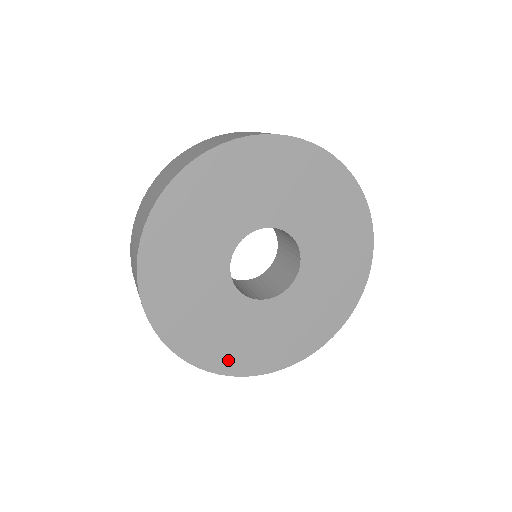
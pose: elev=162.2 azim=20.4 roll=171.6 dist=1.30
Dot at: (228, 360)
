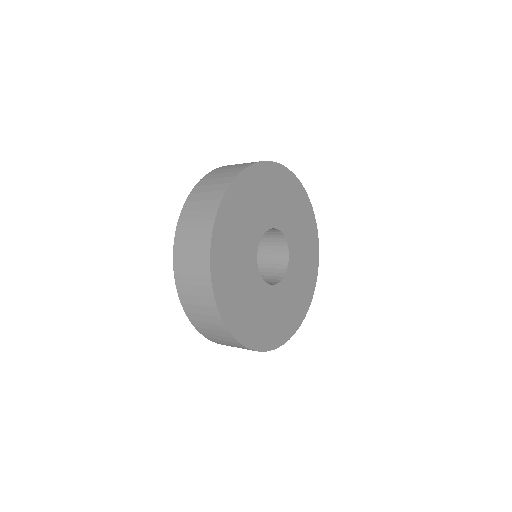
Dot at: (292, 323)
